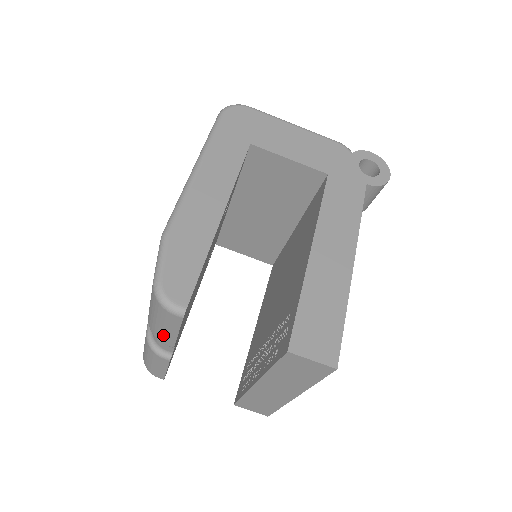
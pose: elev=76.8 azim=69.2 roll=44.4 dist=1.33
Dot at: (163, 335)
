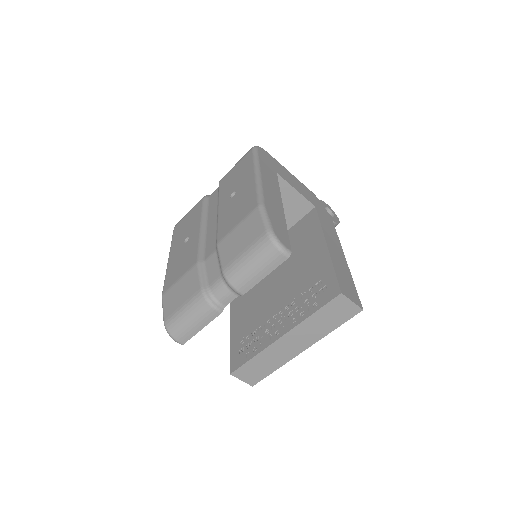
Dot at: (247, 279)
